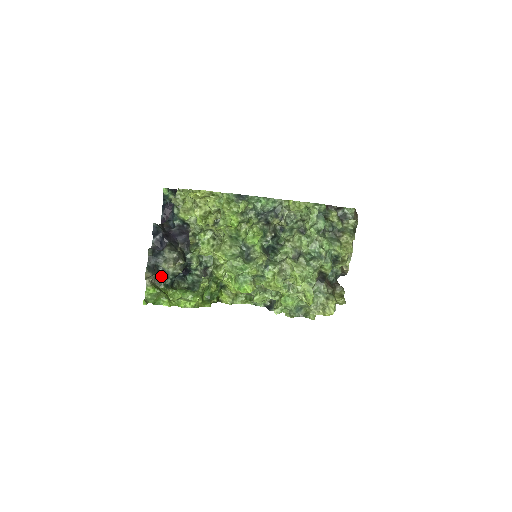
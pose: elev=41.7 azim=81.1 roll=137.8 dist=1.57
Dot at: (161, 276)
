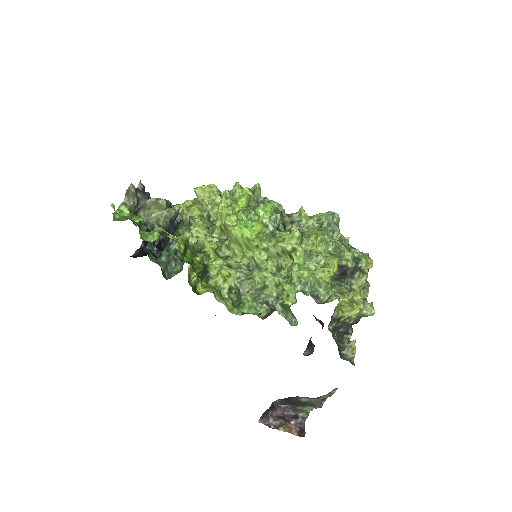
Dot at: occluded
